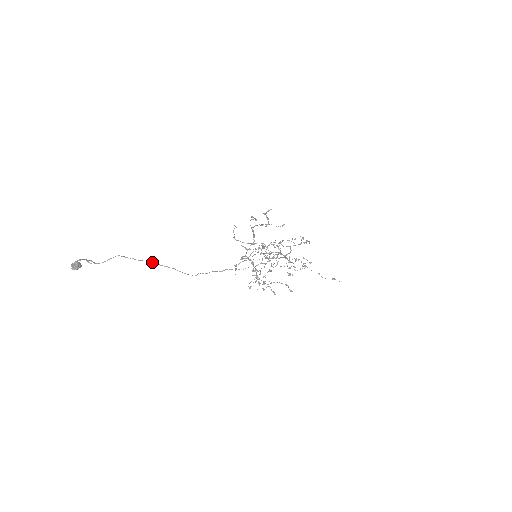
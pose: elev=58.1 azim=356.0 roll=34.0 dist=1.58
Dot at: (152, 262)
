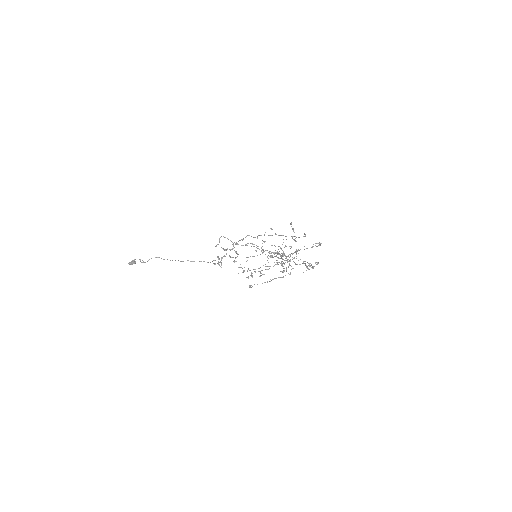
Dot at: occluded
